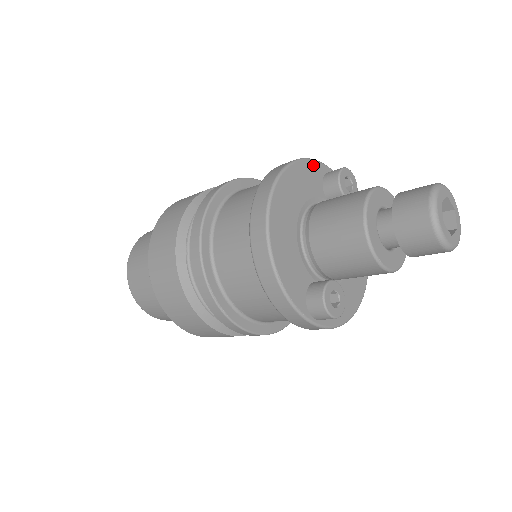
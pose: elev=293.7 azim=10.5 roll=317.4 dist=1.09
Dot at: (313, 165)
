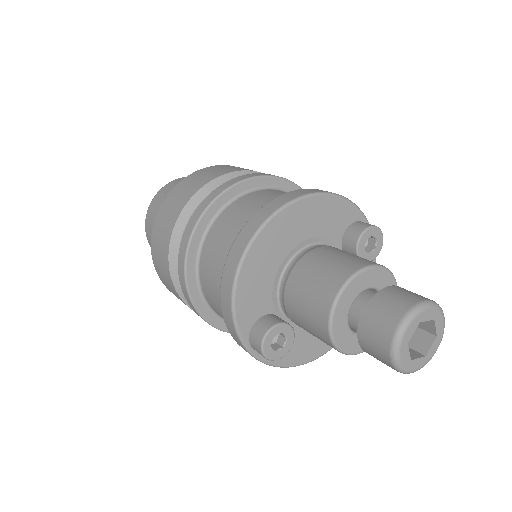
Dot at: (347, 207)
